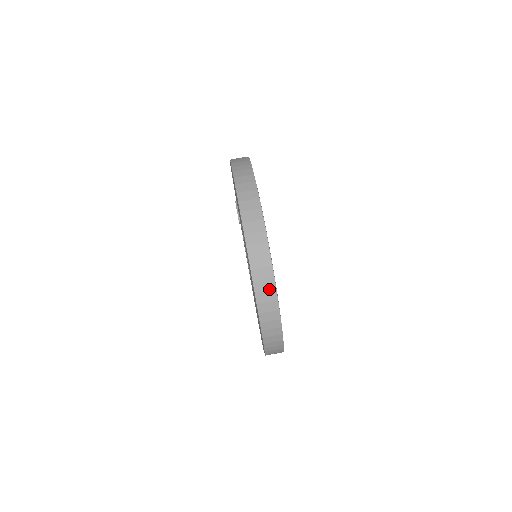
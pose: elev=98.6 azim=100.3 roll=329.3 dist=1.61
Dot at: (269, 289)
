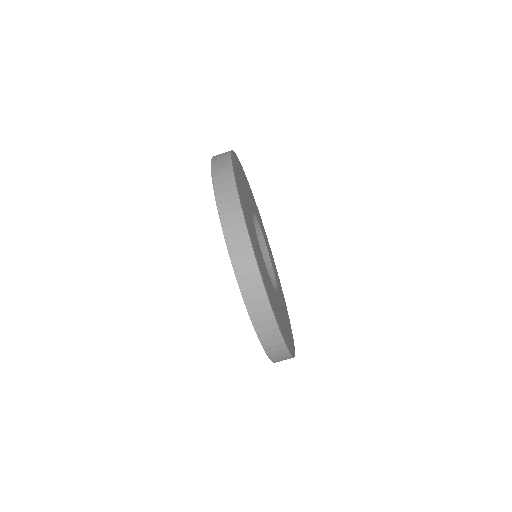
Dot at: (237, 222)
